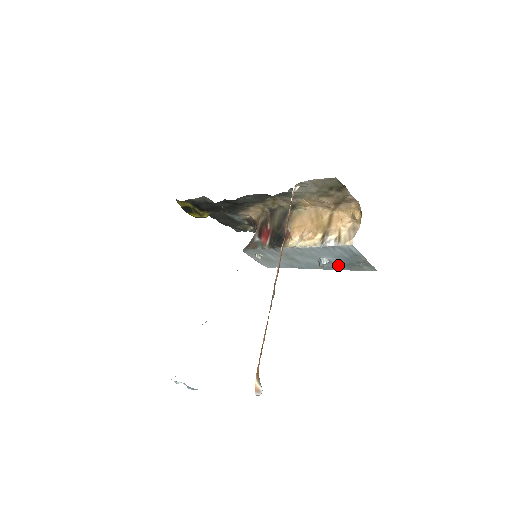
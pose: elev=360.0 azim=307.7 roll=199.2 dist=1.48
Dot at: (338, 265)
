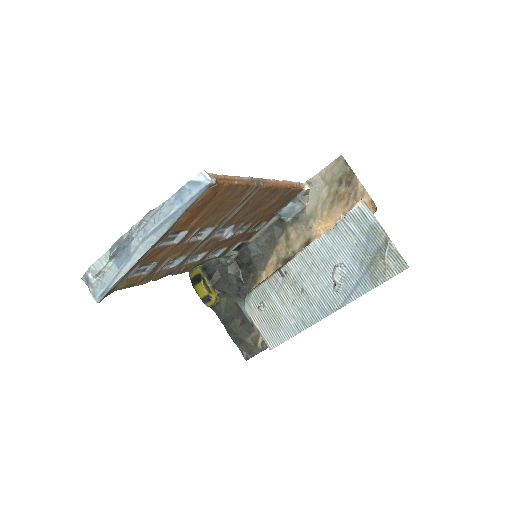
Dot at: (358, 279)
